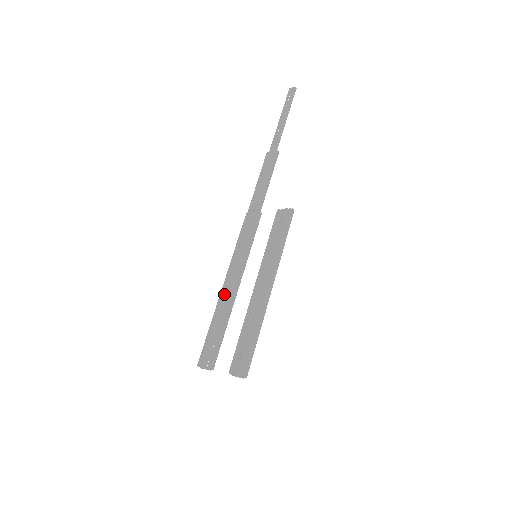
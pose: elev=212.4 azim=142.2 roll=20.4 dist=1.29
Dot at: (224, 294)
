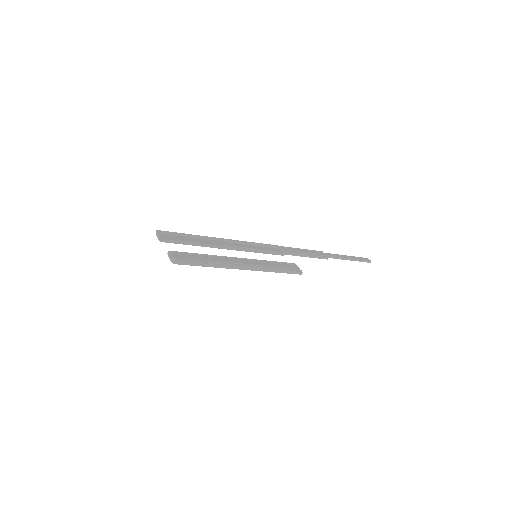
Dot at: (216, 241)
